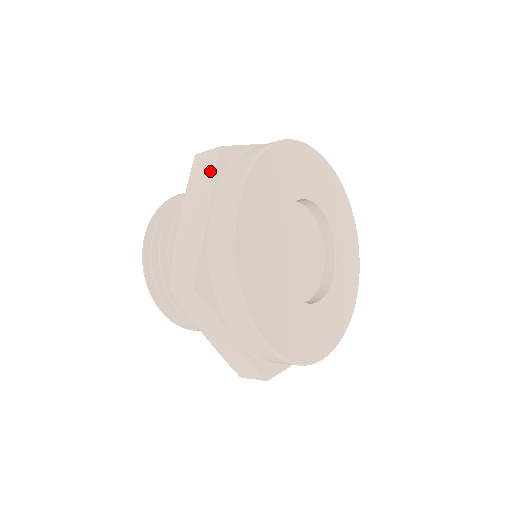
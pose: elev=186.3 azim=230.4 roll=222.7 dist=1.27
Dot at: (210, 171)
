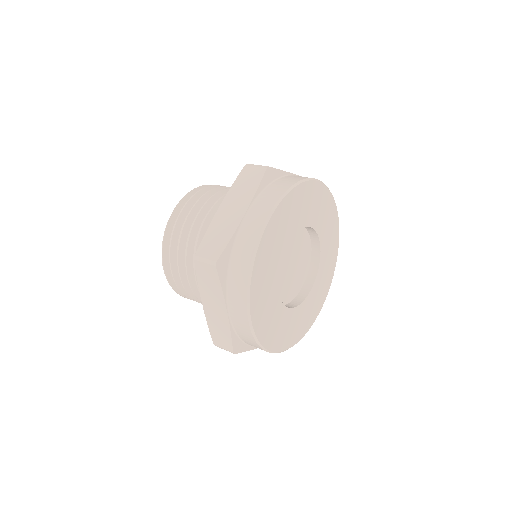
Dot at: (215, 282)
